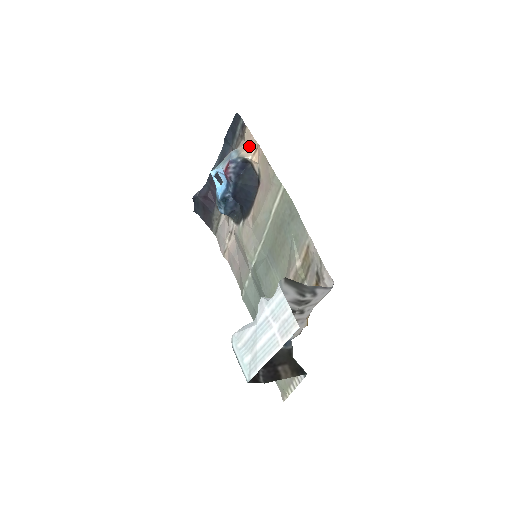
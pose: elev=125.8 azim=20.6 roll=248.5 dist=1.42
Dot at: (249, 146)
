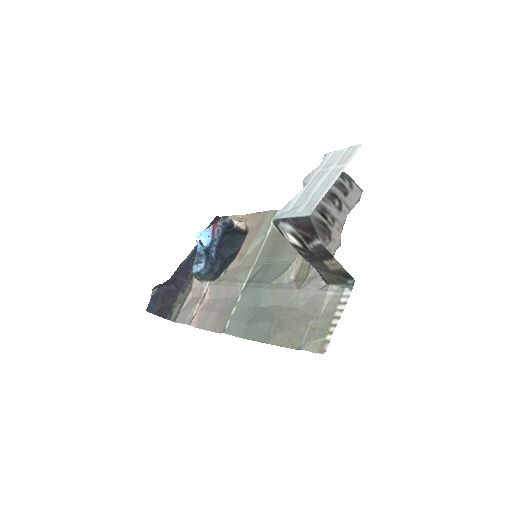
Dot at: (234, 219)
